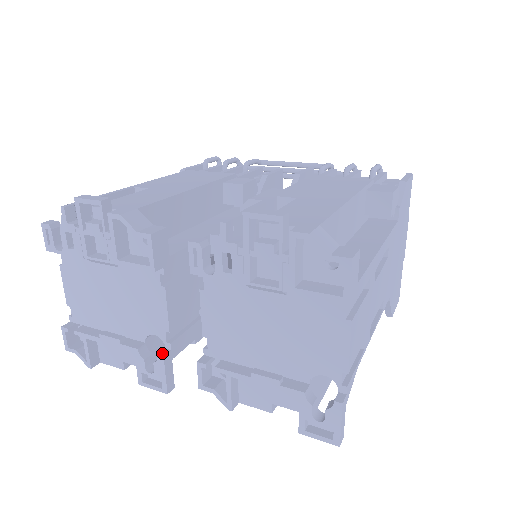
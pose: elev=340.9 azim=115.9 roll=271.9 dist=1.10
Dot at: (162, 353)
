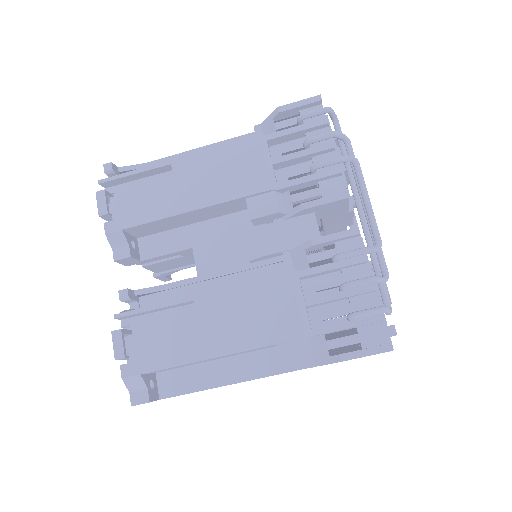
Dot at: (155, 274)
